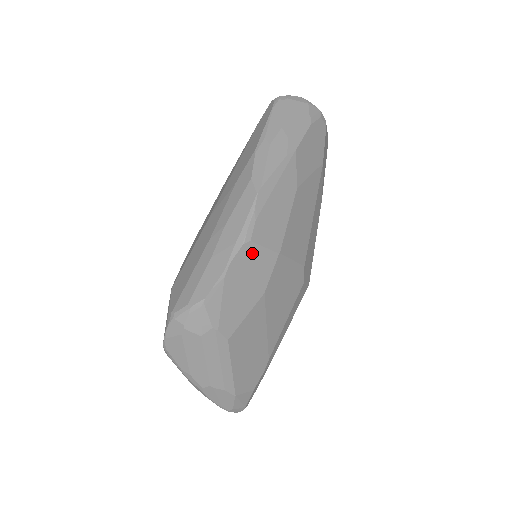
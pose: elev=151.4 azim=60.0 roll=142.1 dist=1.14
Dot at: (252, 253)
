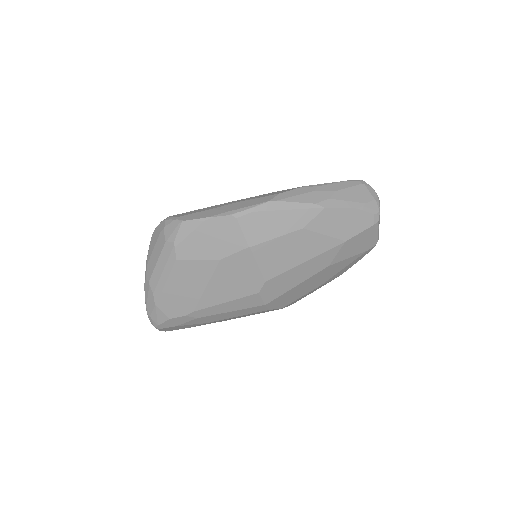
Dot at: (232, 226)
